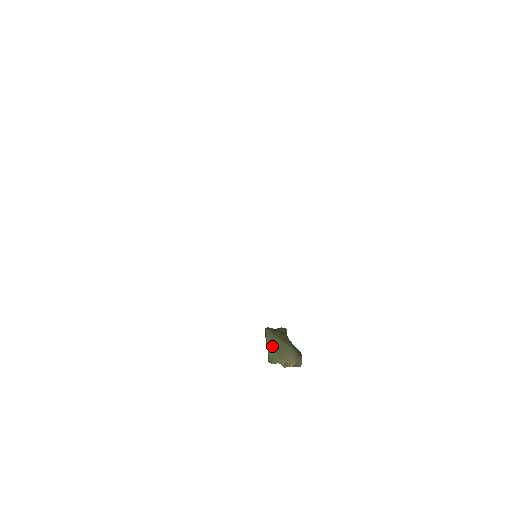
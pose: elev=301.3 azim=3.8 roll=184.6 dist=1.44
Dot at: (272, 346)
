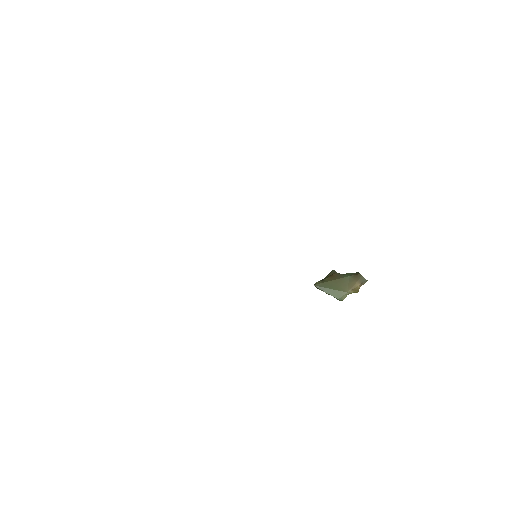
Dot at: (330, 290)
